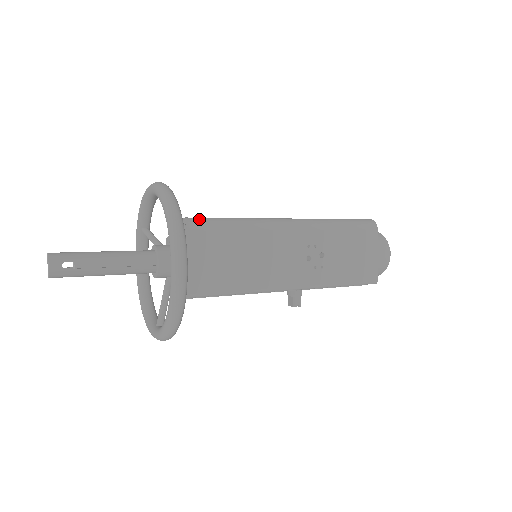
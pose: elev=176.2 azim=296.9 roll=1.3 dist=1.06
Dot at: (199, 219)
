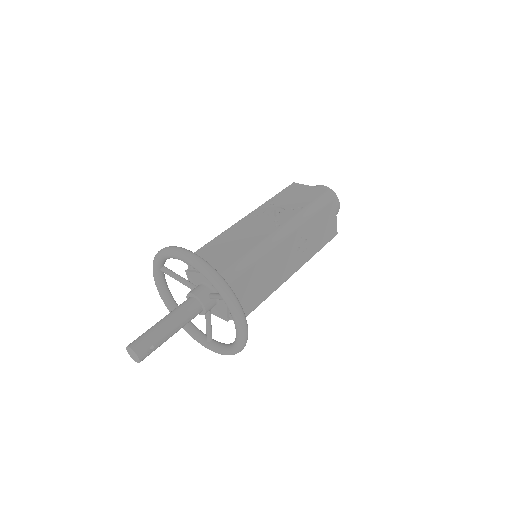
Dot at: (230, 271)
